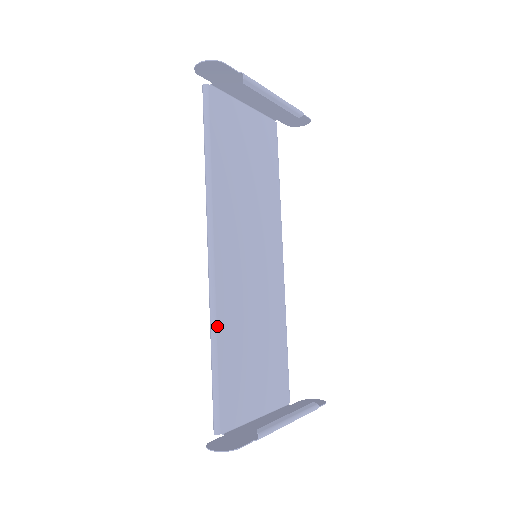
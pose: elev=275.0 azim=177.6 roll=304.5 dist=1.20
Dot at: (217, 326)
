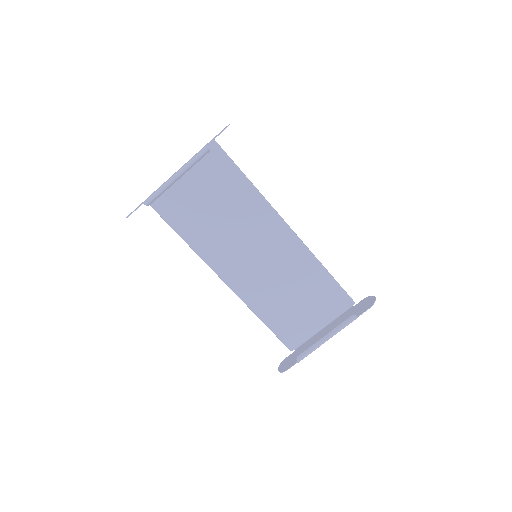
Dot at: (254, 310)
